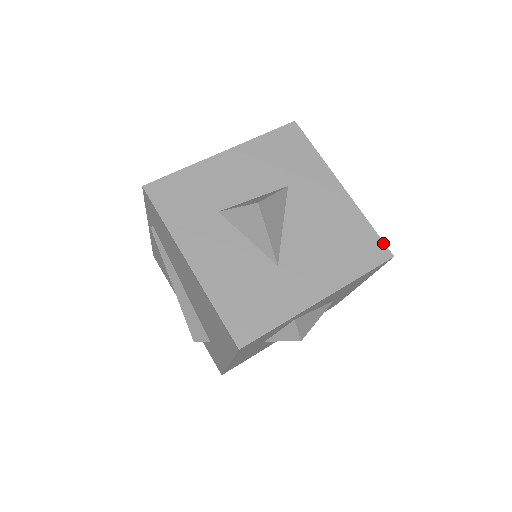
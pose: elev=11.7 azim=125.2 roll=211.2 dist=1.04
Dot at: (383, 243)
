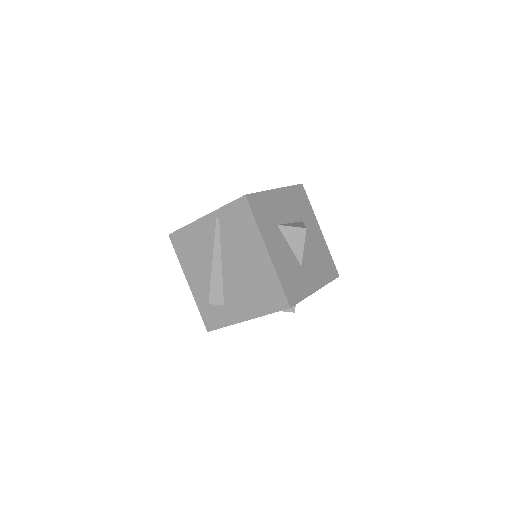
Dot at: occluded
